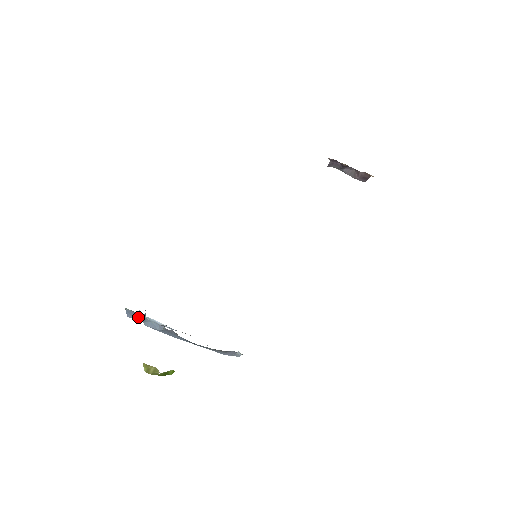
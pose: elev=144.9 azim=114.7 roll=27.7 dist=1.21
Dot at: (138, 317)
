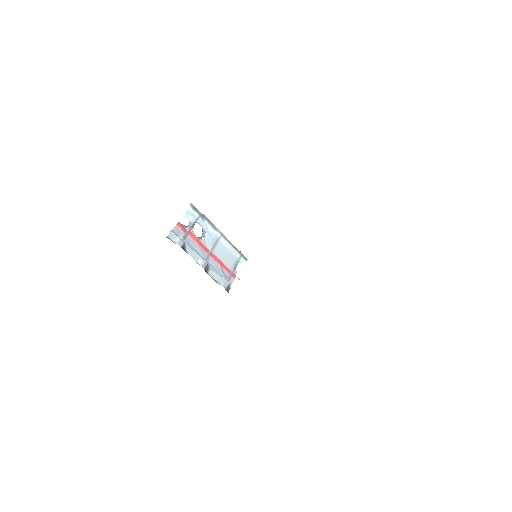
Dot at: (193, 217)
